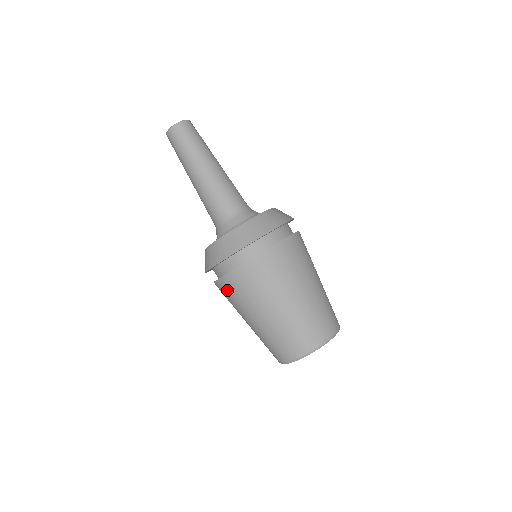
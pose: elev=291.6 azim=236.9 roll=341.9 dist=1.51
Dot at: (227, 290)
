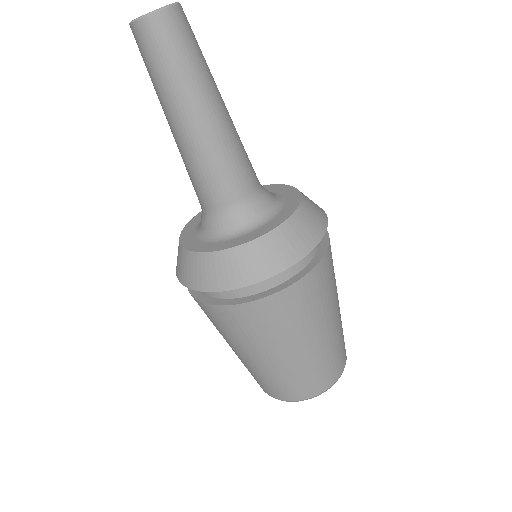
Dot at: (206, 313)
